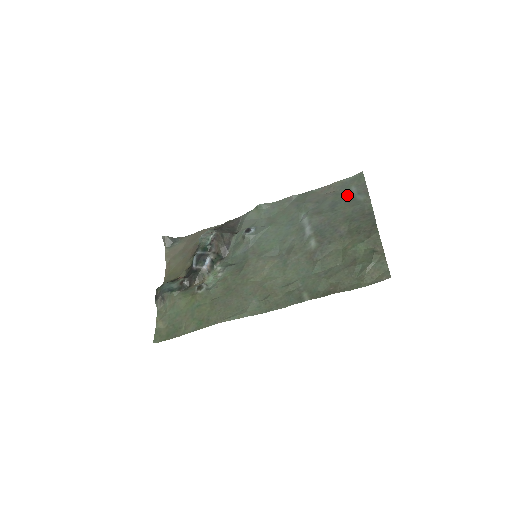
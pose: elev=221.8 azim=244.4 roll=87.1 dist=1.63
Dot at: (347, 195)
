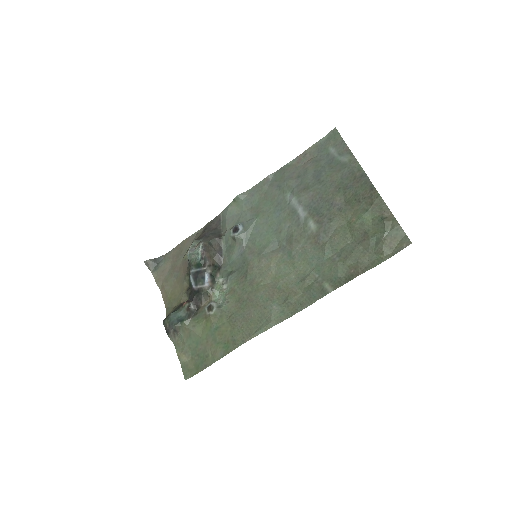
Dot at: (328, 159)
